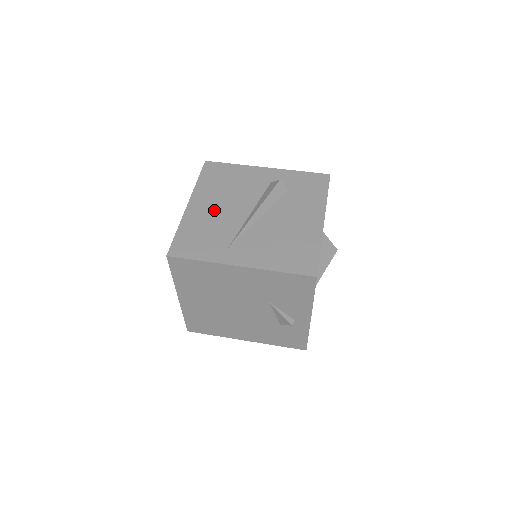
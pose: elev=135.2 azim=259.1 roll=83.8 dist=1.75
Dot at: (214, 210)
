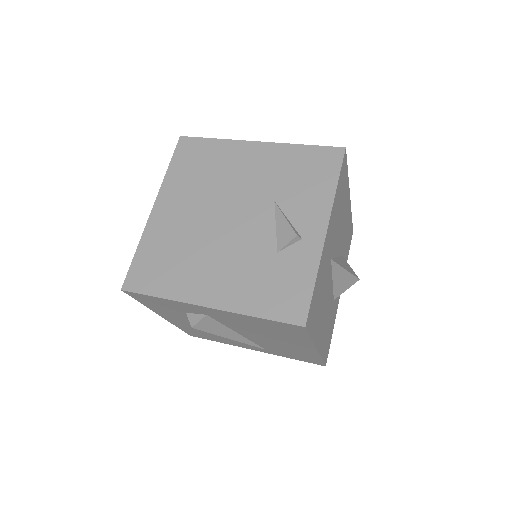
Dot at: occluded
